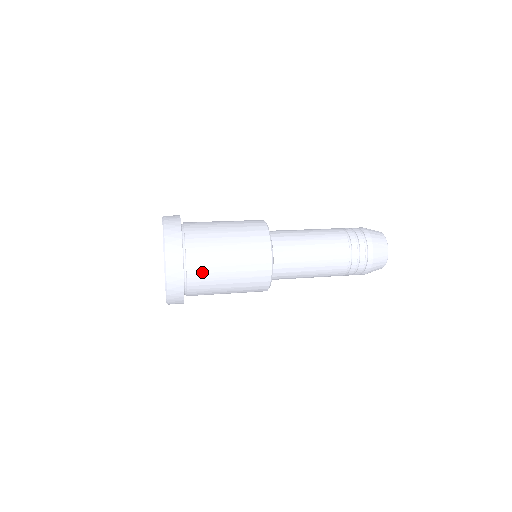
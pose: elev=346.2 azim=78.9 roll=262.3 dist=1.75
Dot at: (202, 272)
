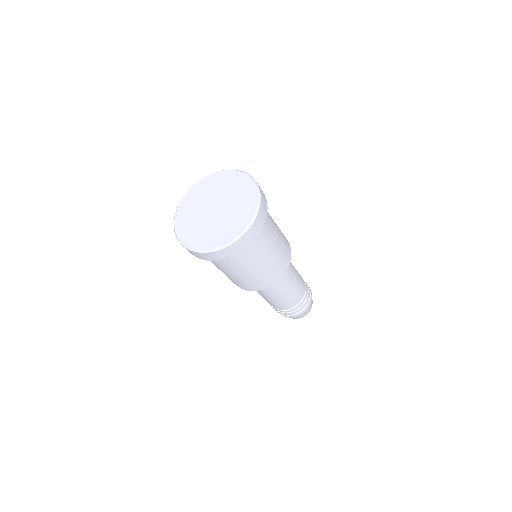
Dot at: (246, 255)
